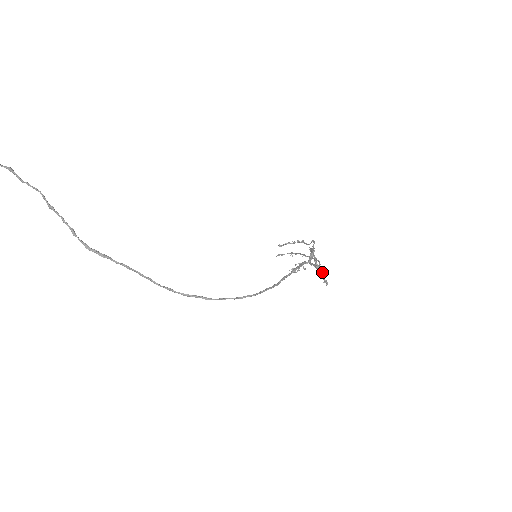
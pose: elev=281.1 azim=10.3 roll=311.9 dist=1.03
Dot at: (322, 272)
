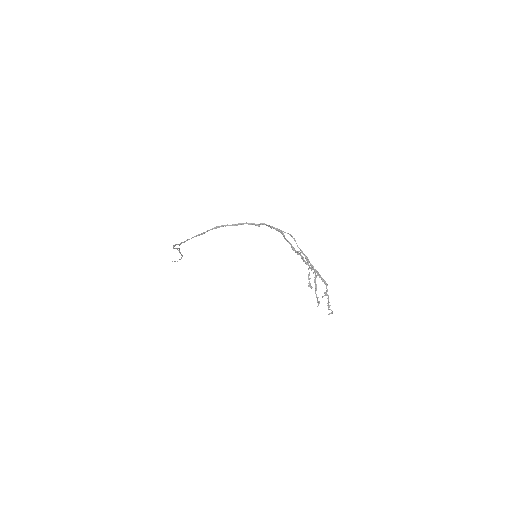
Dot at: (301, 256)
